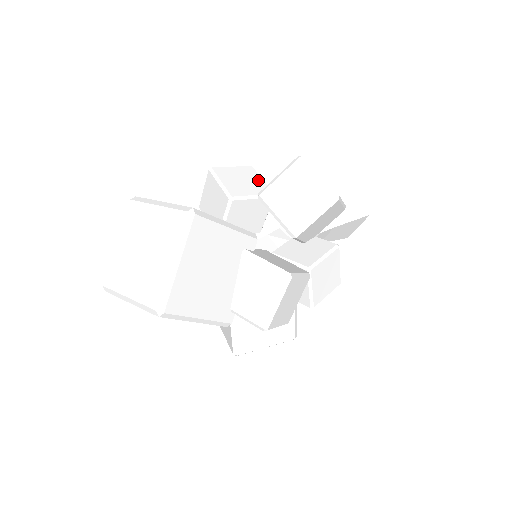
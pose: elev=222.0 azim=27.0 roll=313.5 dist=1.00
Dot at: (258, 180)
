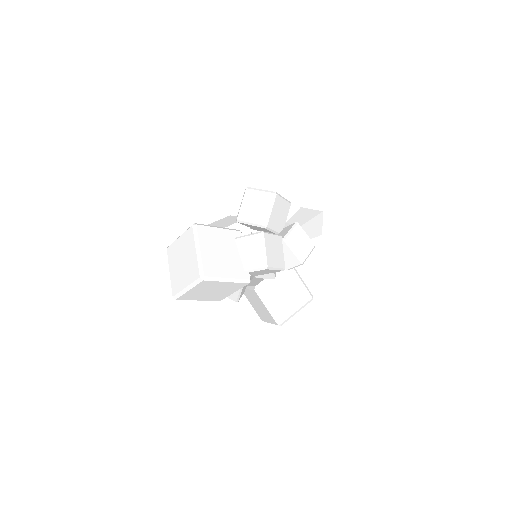
Dot at: (236, 218)
